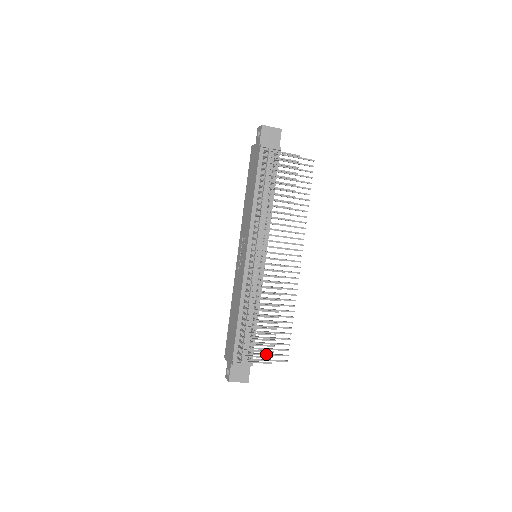
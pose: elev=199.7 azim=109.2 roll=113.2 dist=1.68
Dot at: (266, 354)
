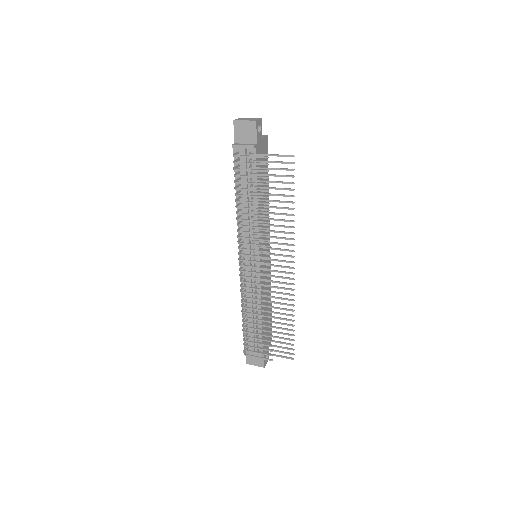
Dot at: occluded
